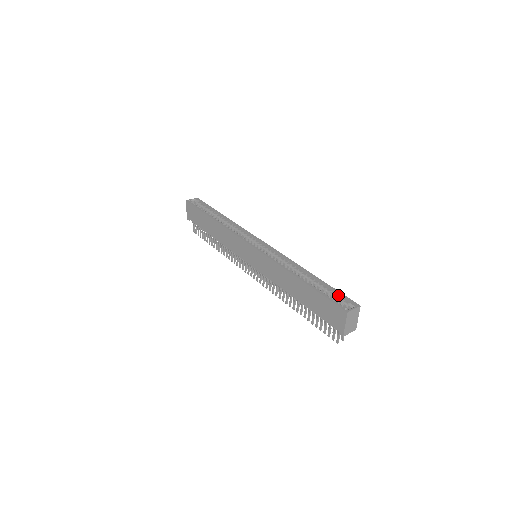
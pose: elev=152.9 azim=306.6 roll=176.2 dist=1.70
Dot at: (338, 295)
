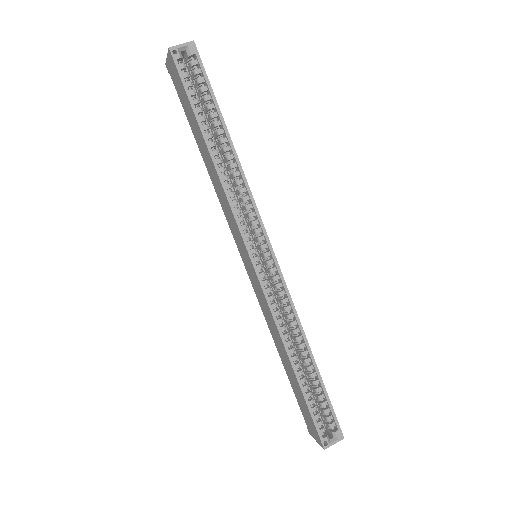
Dot at: (328, 409)
